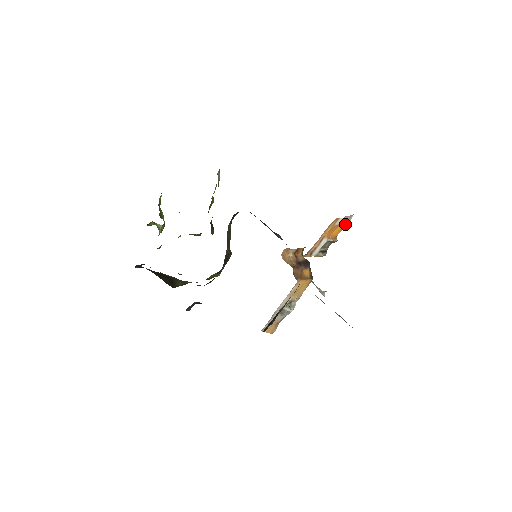
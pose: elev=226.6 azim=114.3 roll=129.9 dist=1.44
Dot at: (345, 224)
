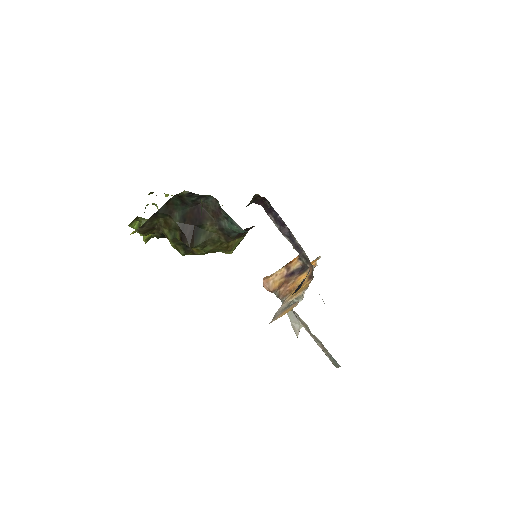
Dot at: occluded
